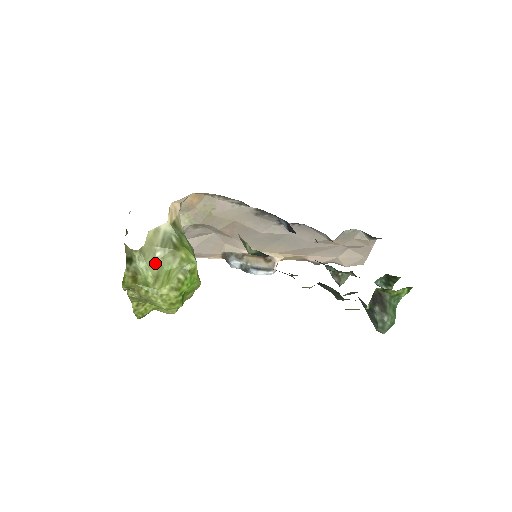
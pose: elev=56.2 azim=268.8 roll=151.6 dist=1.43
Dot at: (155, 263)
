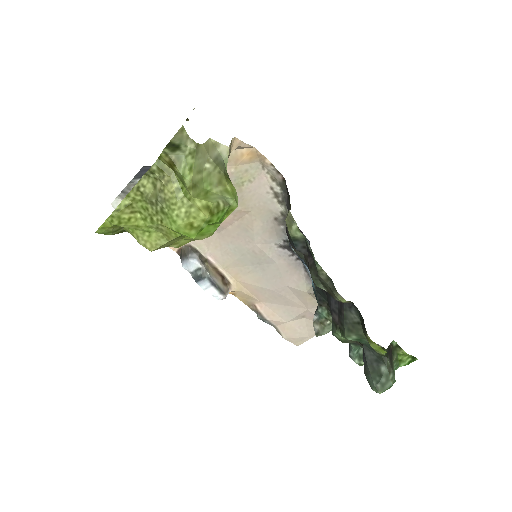
Dot at: (200, 171)
